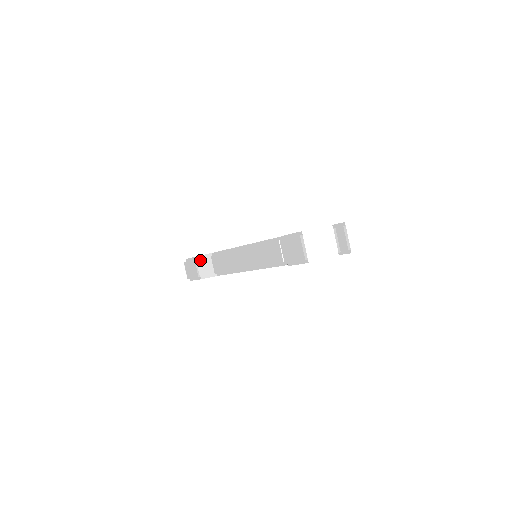
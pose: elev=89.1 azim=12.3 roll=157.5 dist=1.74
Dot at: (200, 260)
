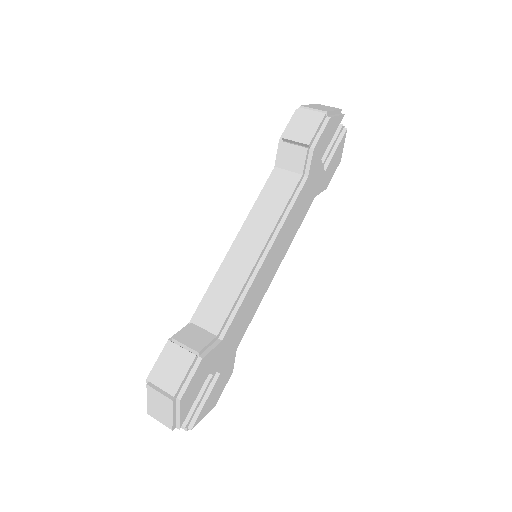
Dot at: (179, 335)
